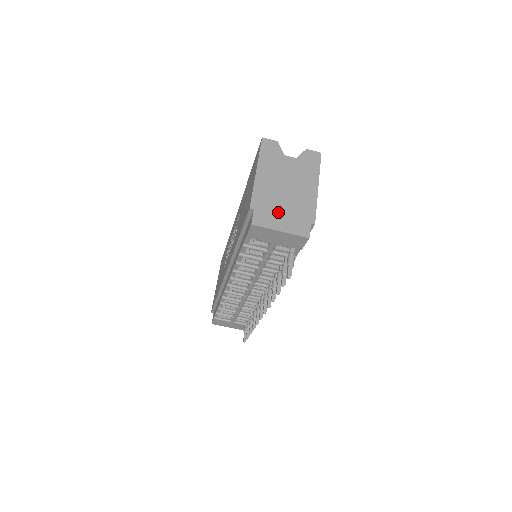
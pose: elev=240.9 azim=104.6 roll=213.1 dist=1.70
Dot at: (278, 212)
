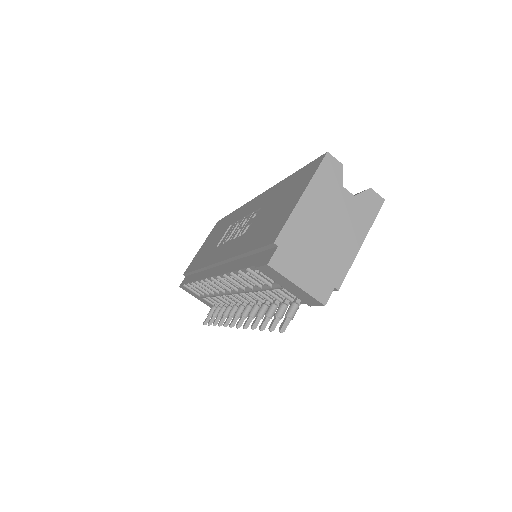
Dot at: (304, 259)
